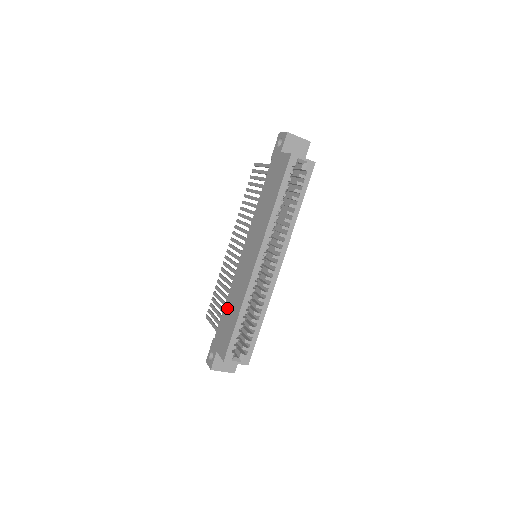
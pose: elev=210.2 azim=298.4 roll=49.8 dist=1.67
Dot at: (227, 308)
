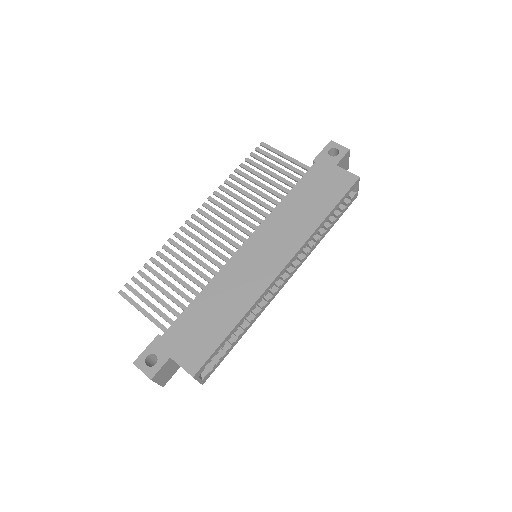
Dot at: (203, 305)
